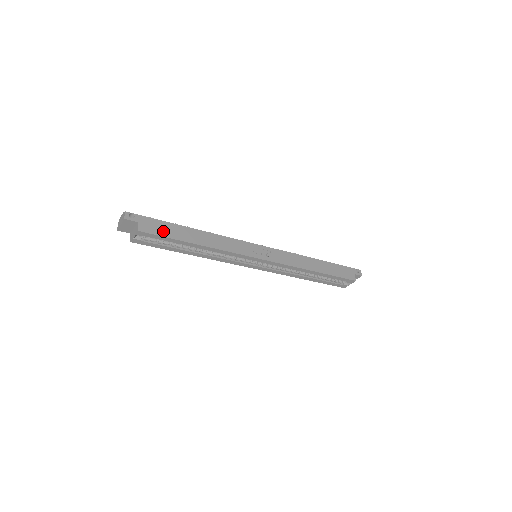
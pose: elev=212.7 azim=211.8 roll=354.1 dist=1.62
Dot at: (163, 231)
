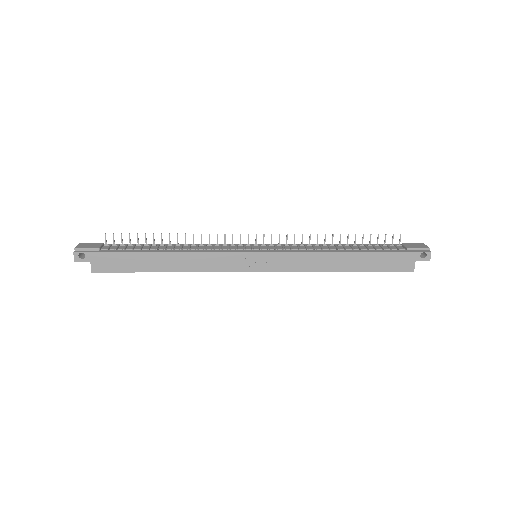
Dot at: (121, 265)
